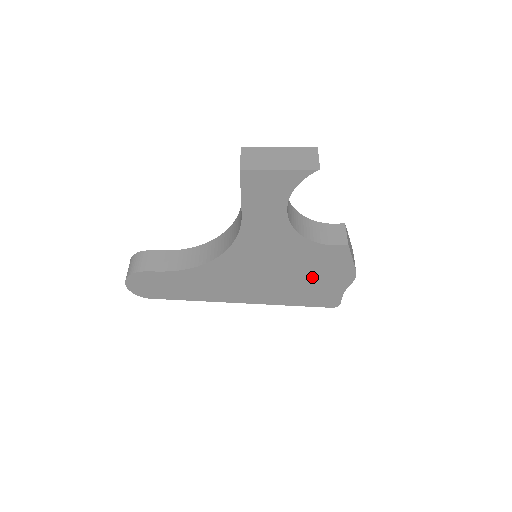
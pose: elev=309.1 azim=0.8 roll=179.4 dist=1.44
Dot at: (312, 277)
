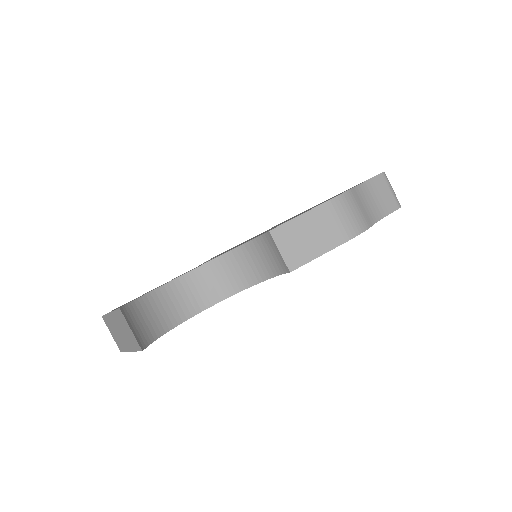
Dot at: occluded
